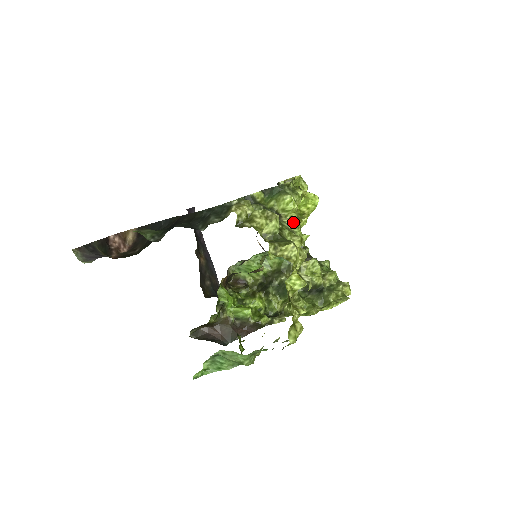
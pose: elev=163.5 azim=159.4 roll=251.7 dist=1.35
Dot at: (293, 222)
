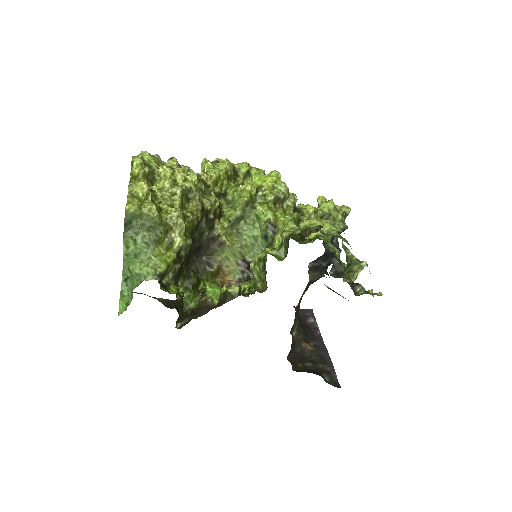
Dot at: (212, 176)
